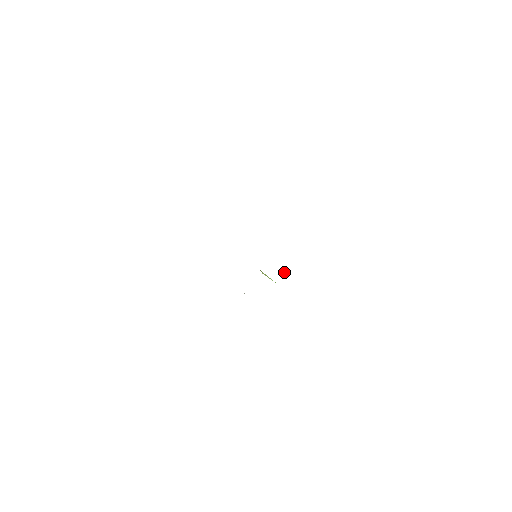
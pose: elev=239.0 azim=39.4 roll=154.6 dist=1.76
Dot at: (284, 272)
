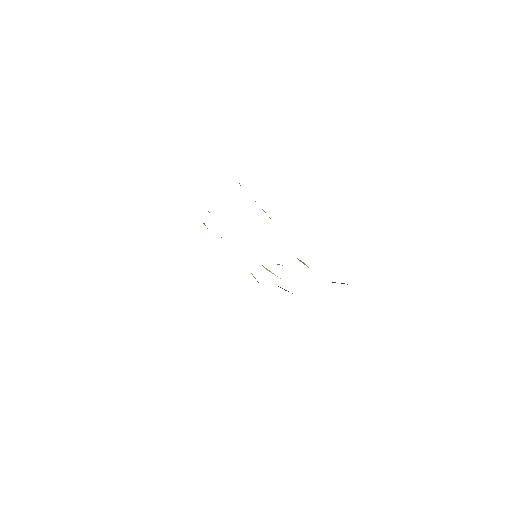
Dot at: occluded
